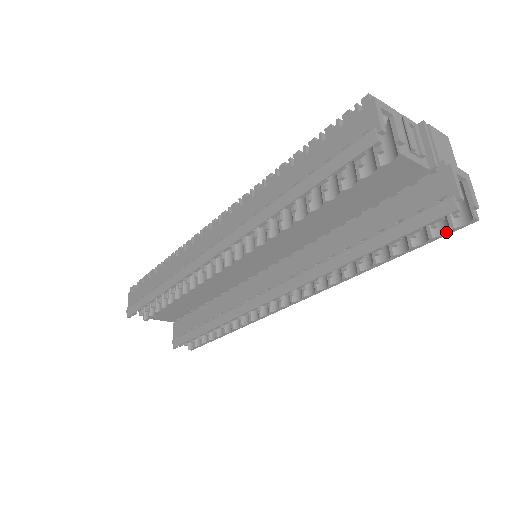
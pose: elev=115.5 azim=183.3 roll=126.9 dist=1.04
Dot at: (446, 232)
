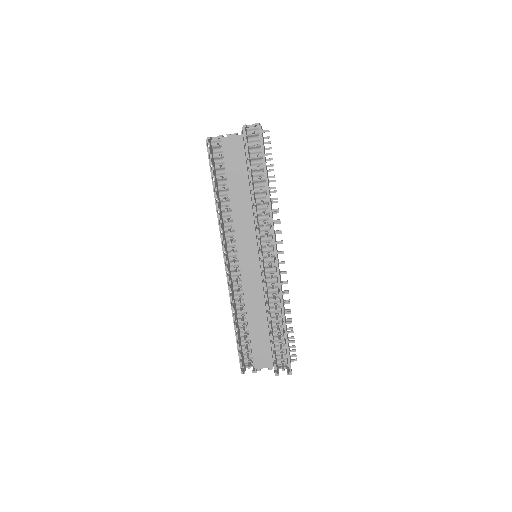
Dot at: (261, 141)
